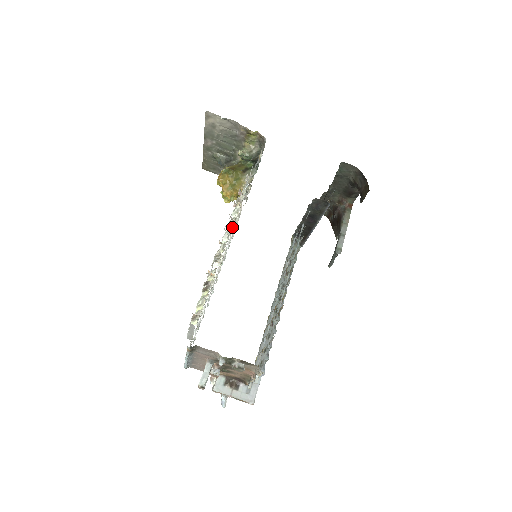
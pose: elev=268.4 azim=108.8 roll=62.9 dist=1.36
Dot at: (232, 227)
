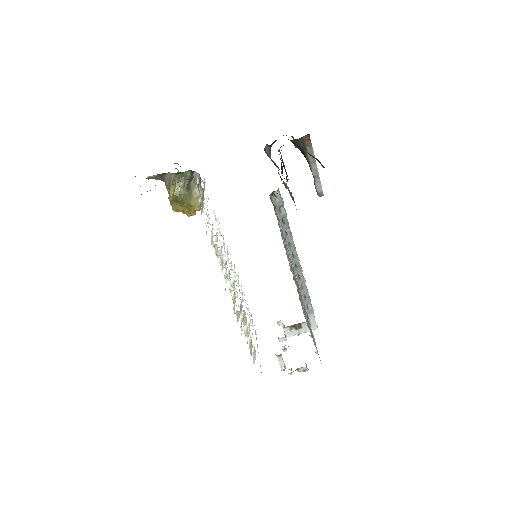
Dot at: (225, 267)
